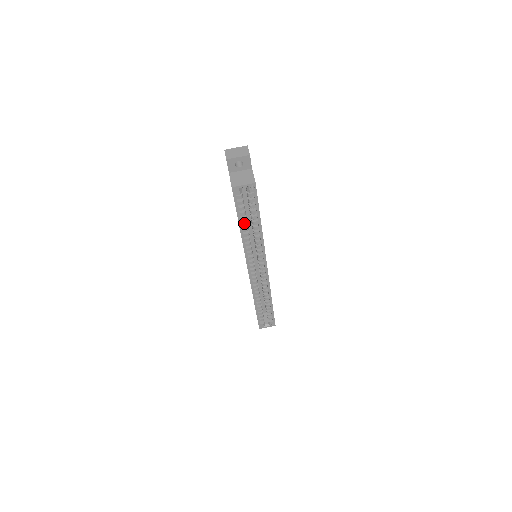
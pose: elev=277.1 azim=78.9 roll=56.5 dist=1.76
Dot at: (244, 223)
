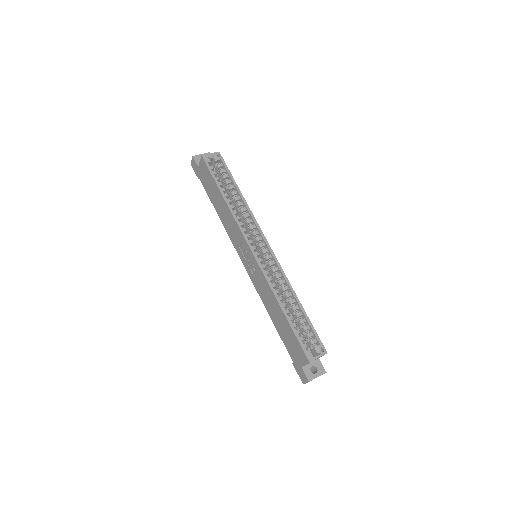
Dot at: (225, 194)
